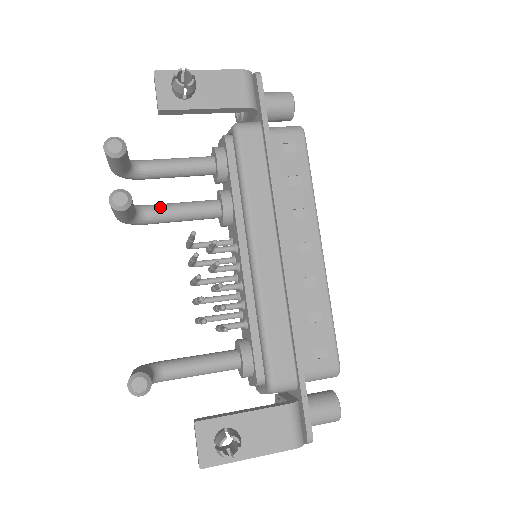
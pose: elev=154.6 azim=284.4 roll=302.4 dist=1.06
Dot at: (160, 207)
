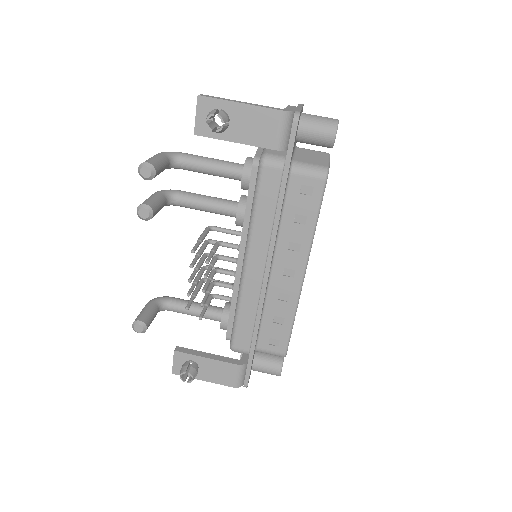
Dot at: (189, 199)
